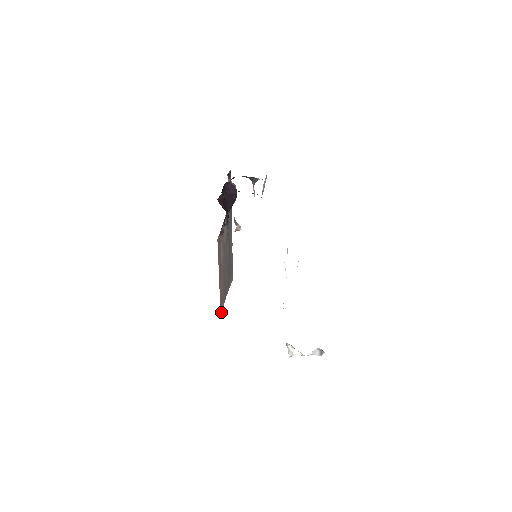
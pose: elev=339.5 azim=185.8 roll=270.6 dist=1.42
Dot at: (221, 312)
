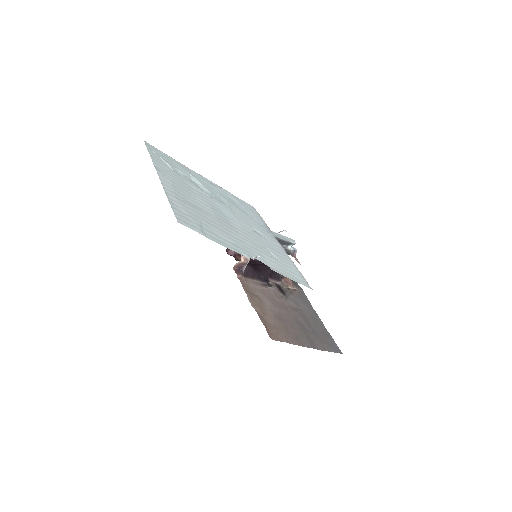
Dot at: occluded
